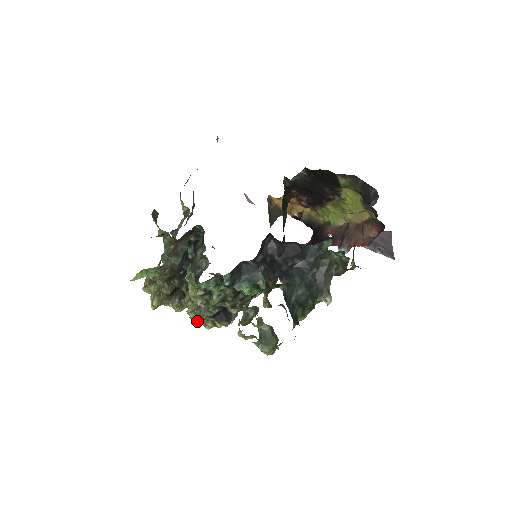
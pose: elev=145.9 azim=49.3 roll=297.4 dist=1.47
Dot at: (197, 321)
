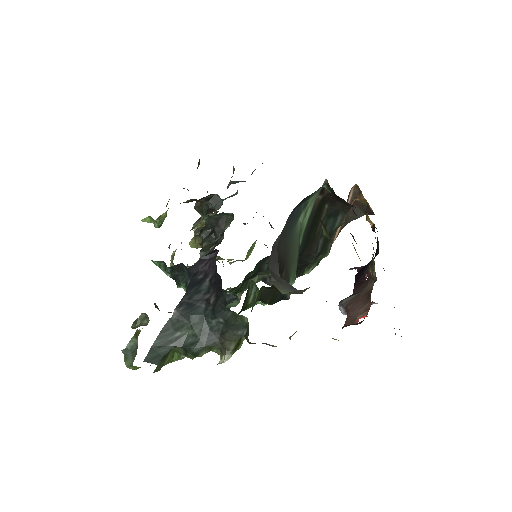
Dot at: occluded
